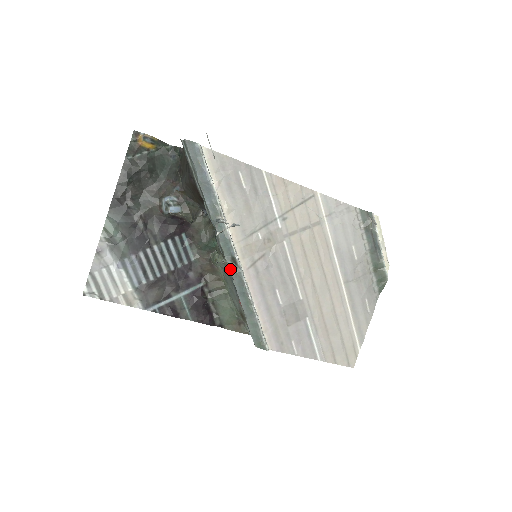
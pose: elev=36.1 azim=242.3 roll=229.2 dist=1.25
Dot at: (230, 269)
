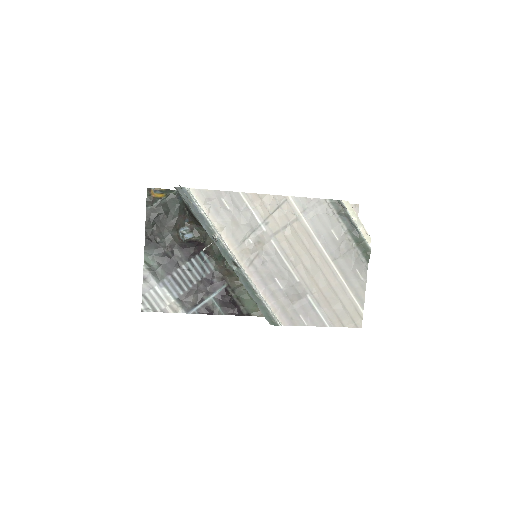
Dot at: (234, 271)
